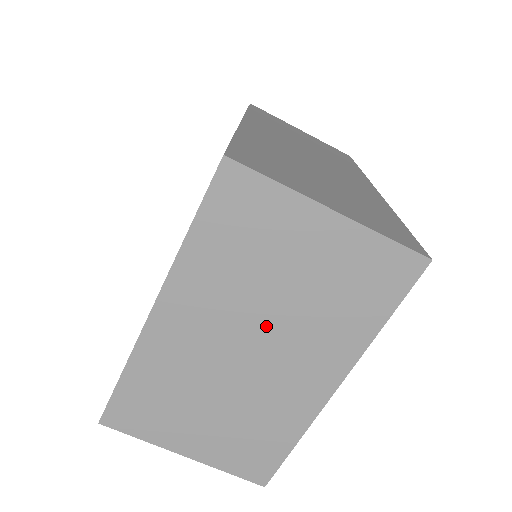
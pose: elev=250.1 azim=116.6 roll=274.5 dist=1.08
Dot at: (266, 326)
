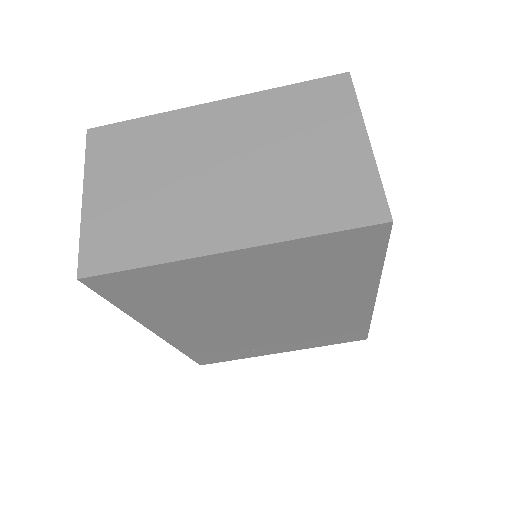
Dot at: (251, 166)
